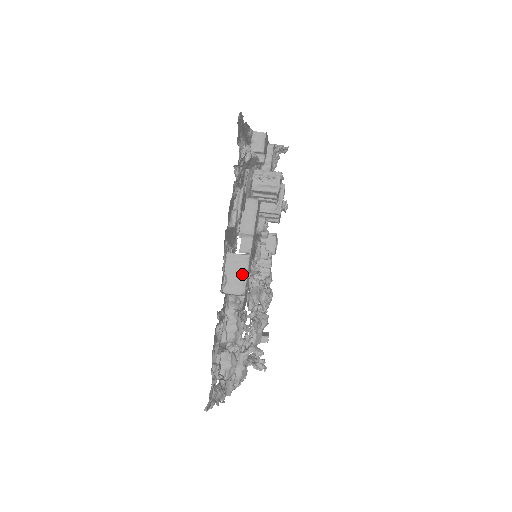
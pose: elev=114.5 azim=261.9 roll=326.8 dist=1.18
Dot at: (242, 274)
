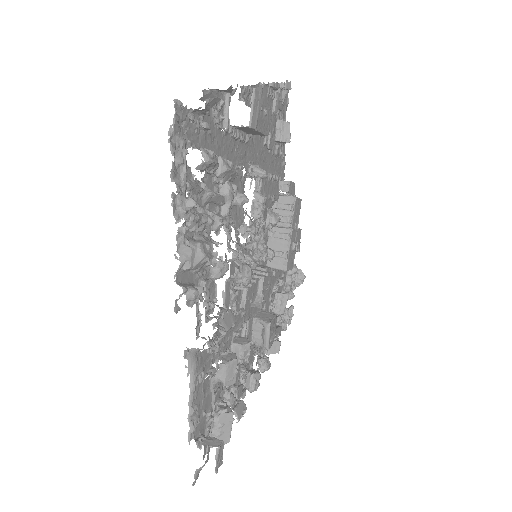
Dot at: occluded
